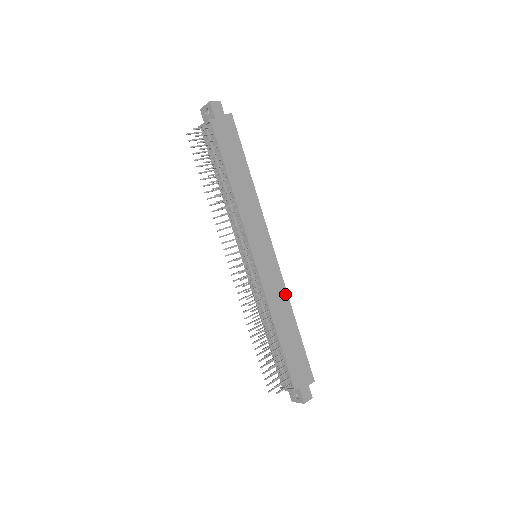
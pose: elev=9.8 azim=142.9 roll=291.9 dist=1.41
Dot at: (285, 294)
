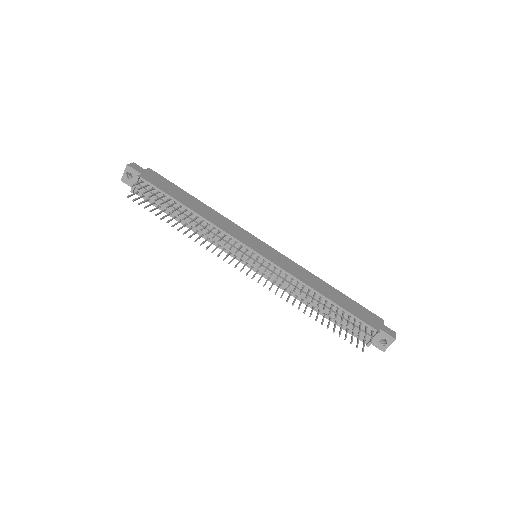
Dot at: (302, 269)
